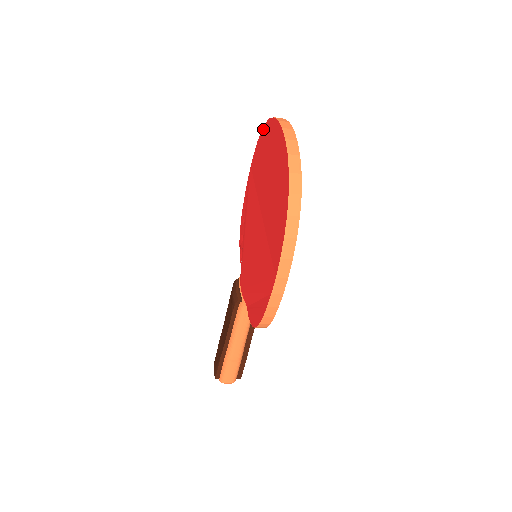
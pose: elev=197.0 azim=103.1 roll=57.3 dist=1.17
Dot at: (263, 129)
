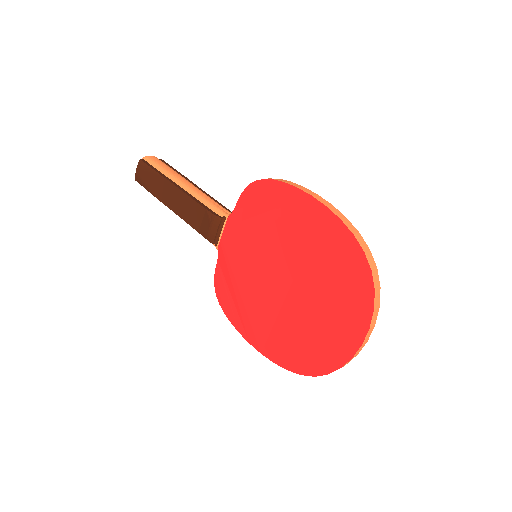
Dot at: (365, 262)
